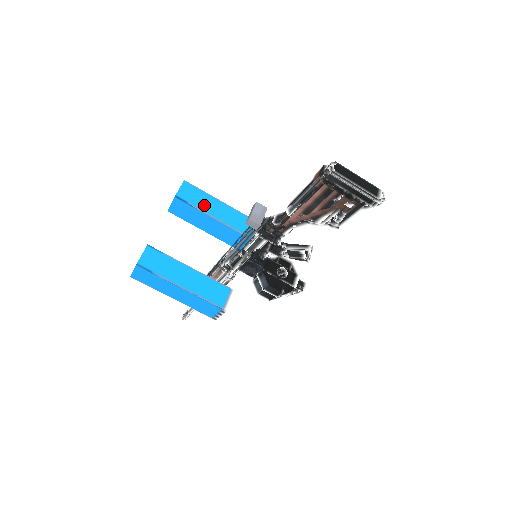
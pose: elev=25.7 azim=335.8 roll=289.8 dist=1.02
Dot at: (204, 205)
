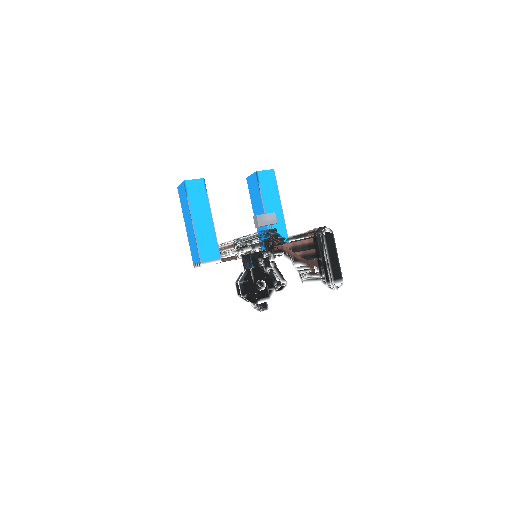
Dot at: (268, 196)
